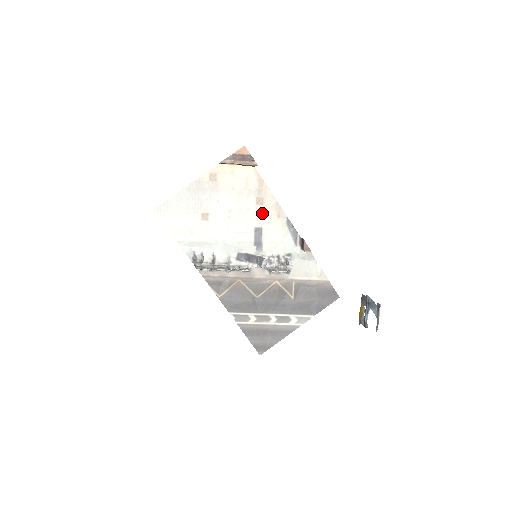
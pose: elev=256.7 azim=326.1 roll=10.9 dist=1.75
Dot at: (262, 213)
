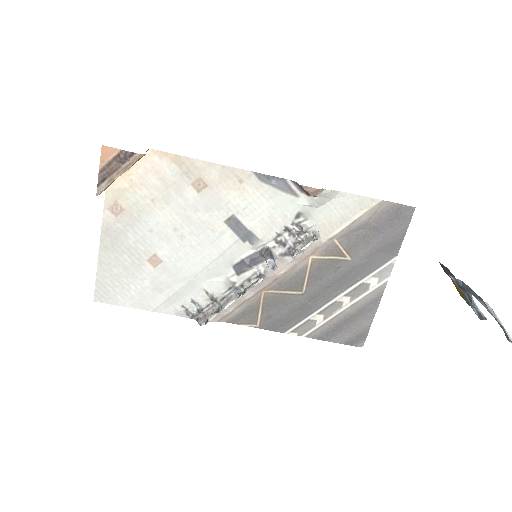
Dot at: (216, 196)
